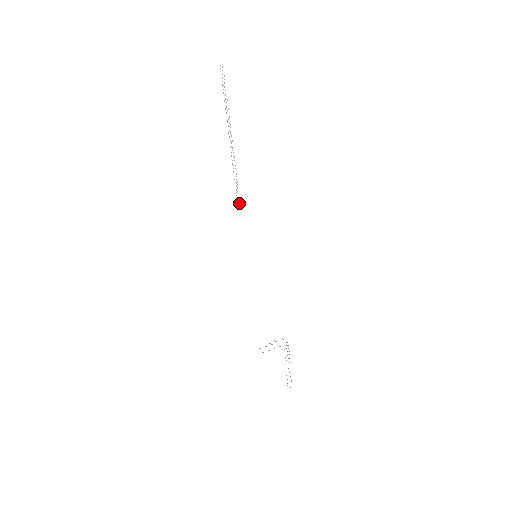
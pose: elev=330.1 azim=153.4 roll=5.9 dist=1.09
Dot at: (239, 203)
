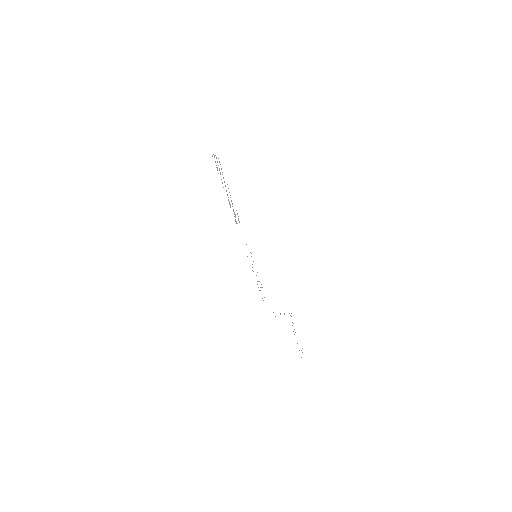
Dot at: occluded
